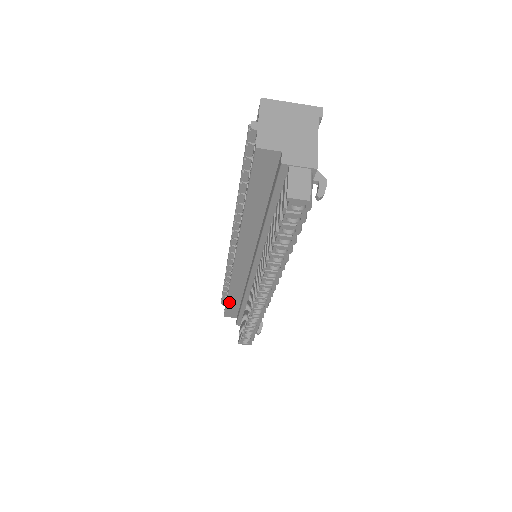
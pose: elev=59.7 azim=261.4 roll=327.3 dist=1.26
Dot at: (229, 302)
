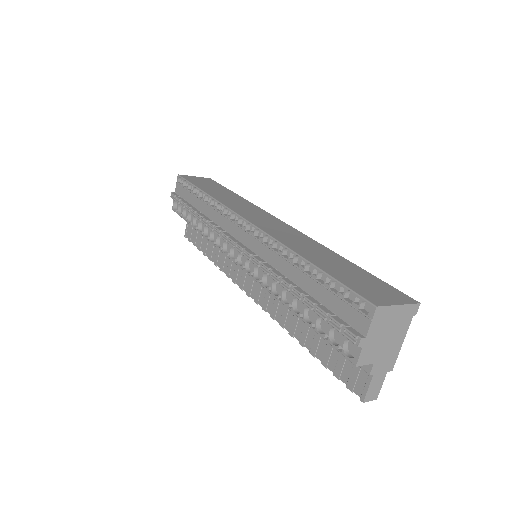
Dot at: (191, 224)
